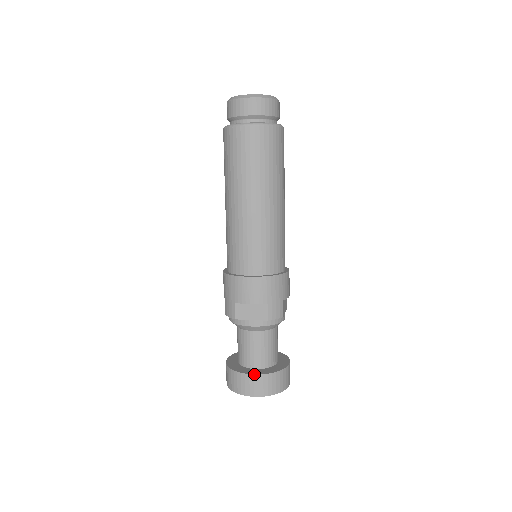
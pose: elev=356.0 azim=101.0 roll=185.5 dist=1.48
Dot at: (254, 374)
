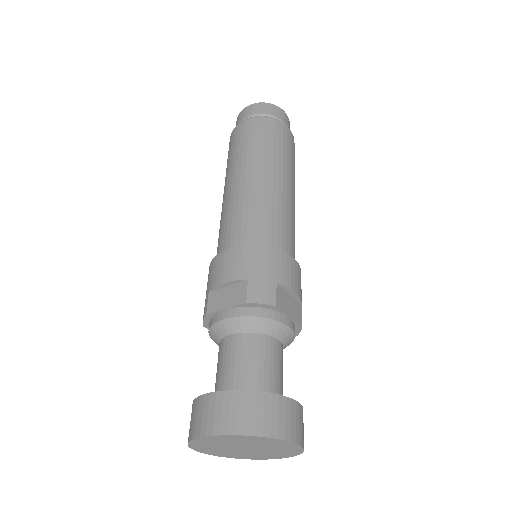
Dot at: (217, 391)
